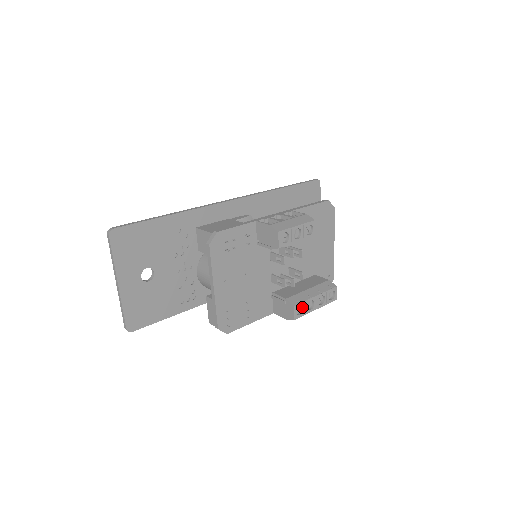
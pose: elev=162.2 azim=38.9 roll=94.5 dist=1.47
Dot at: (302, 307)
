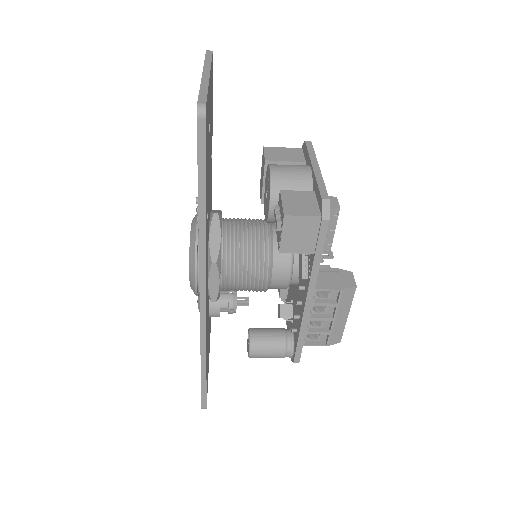
Dot at: occluded
